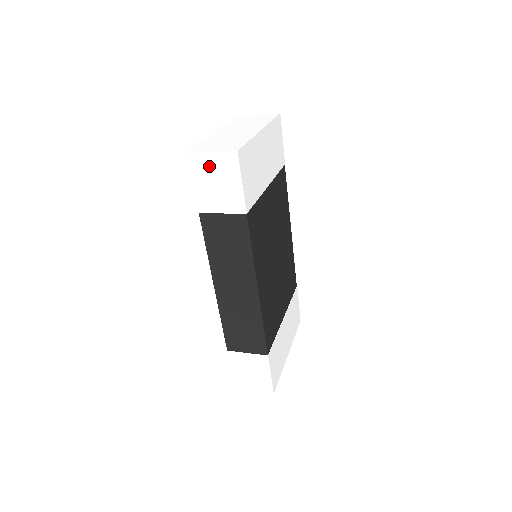
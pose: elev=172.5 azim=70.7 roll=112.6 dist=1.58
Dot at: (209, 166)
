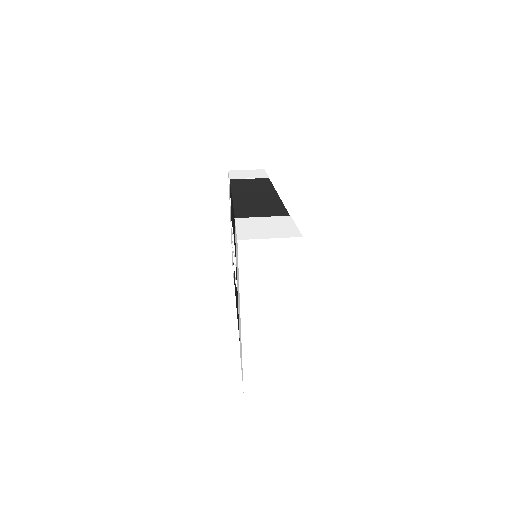
Dot at: occluded
